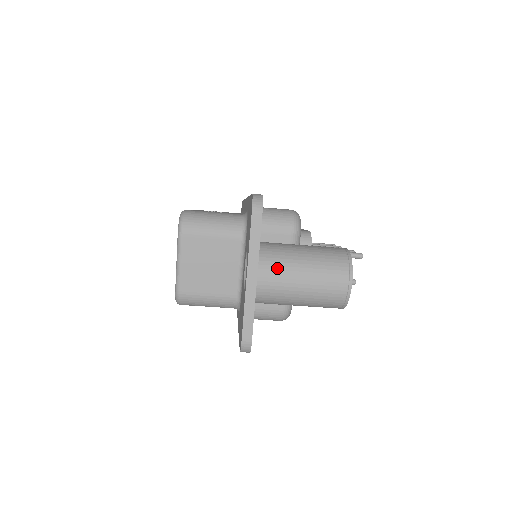
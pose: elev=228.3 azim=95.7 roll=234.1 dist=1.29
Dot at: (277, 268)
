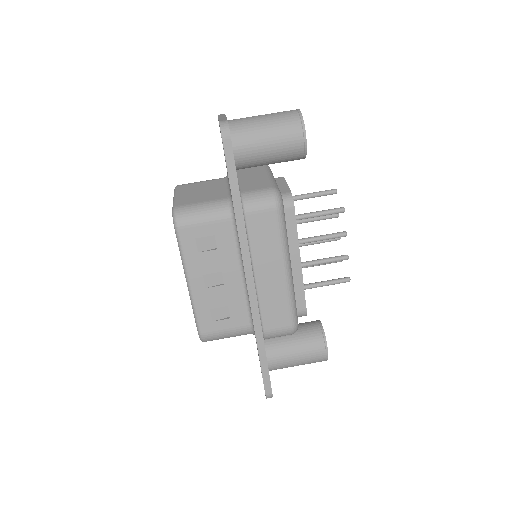
Dot at: occluded
